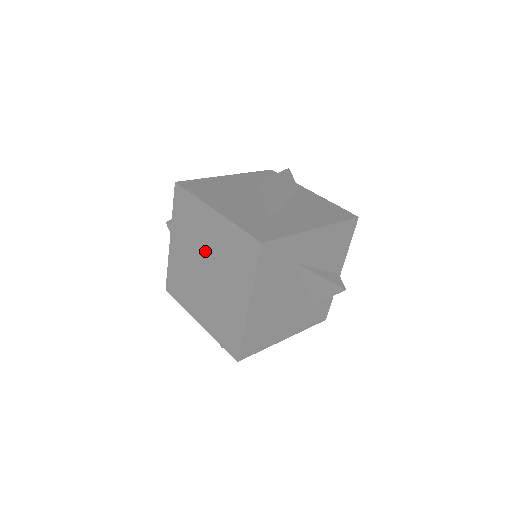
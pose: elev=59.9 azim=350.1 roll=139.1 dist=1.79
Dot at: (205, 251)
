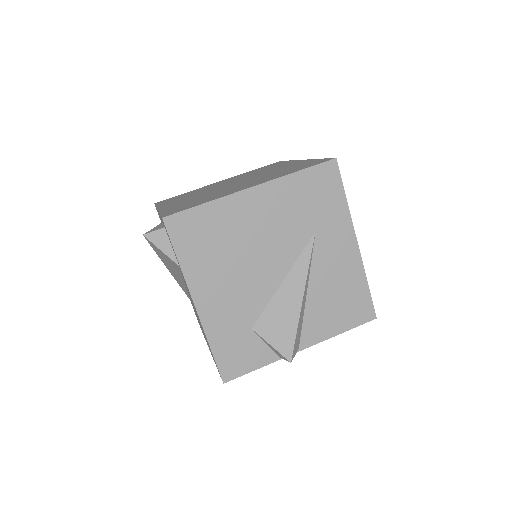
Dot at: (253, 176)
